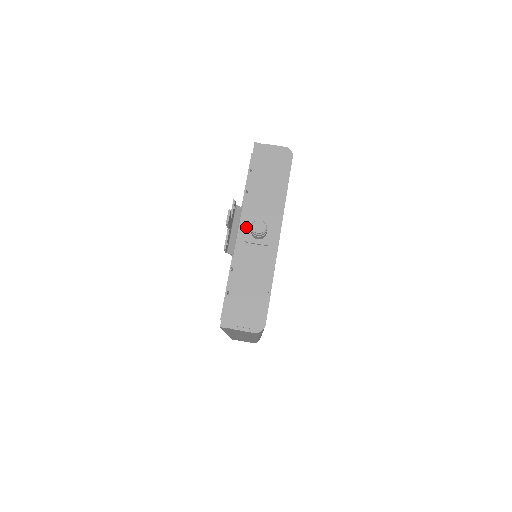
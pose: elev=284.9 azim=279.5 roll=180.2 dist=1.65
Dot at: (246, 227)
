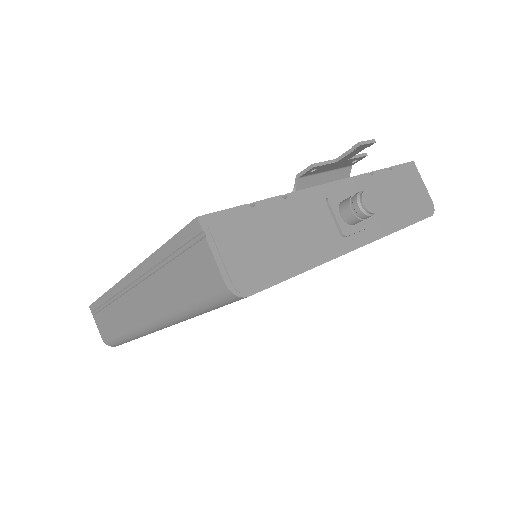
Dot at: (341, 192)
